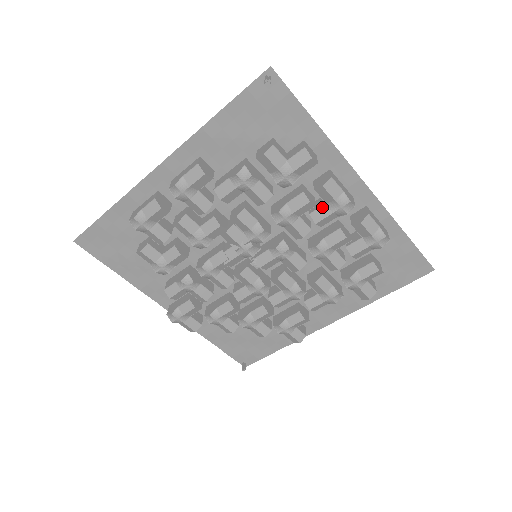
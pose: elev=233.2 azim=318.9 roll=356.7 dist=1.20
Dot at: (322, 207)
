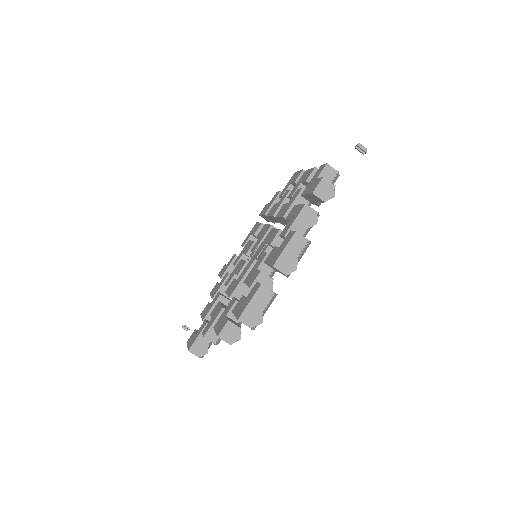
Dot at: occluded
